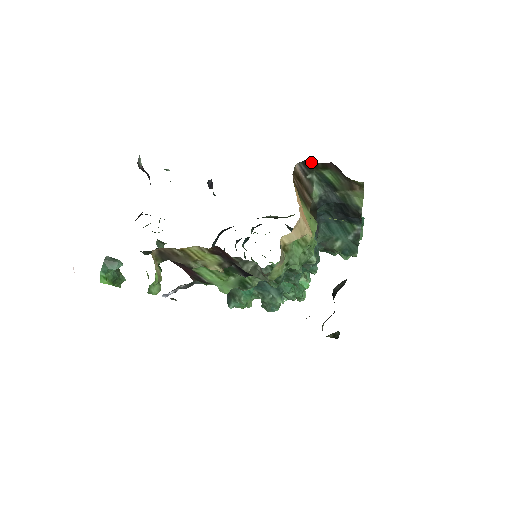
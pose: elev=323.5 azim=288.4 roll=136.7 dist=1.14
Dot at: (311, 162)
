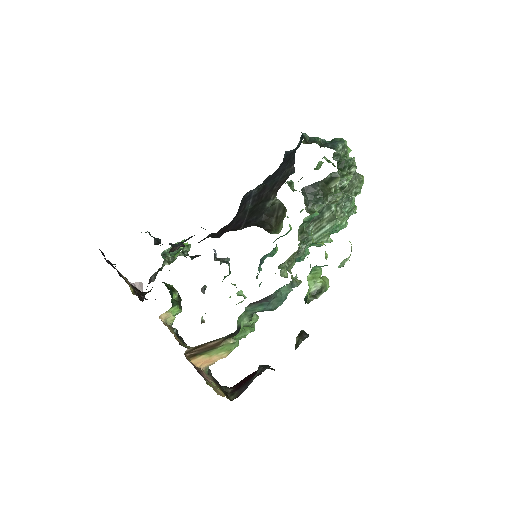
Dot at: occluded
